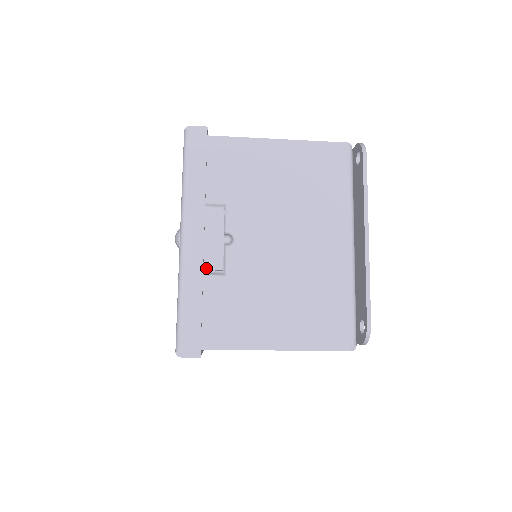
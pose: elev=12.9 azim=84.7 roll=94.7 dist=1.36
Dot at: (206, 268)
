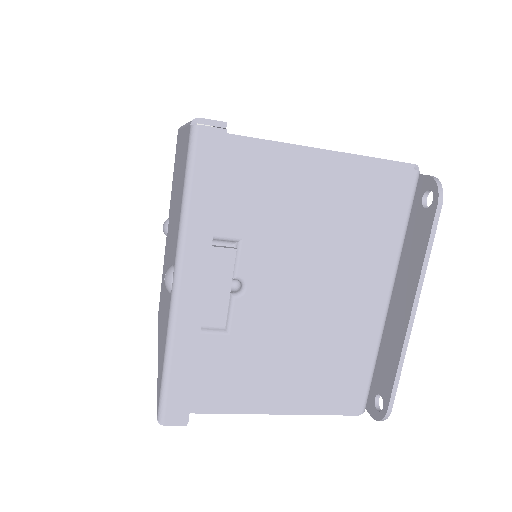
Dot at: (204, 323)
